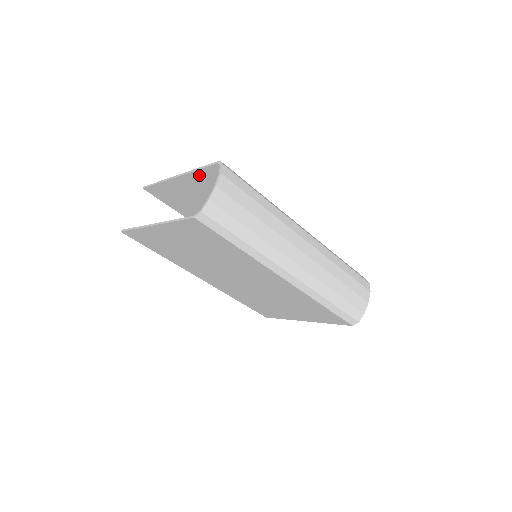
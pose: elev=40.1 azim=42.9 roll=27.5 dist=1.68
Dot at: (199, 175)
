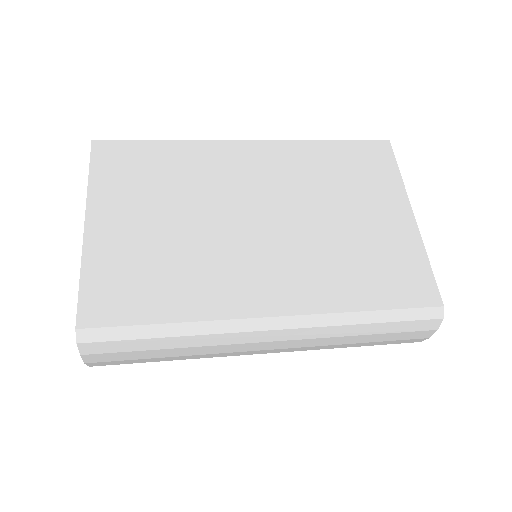
Dot at: (92, 269)
